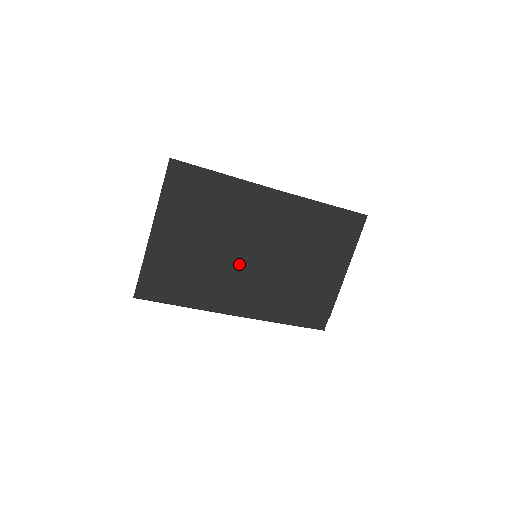
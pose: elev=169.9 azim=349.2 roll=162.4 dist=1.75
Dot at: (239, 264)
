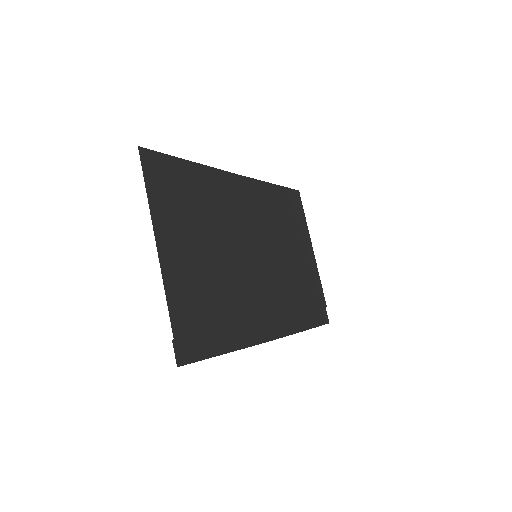
Dot at: (249, 271)
